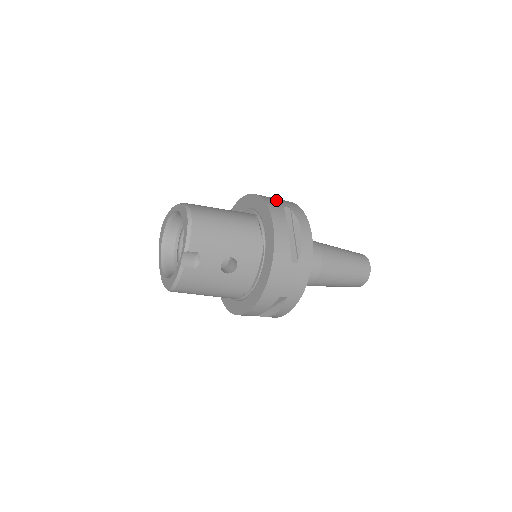
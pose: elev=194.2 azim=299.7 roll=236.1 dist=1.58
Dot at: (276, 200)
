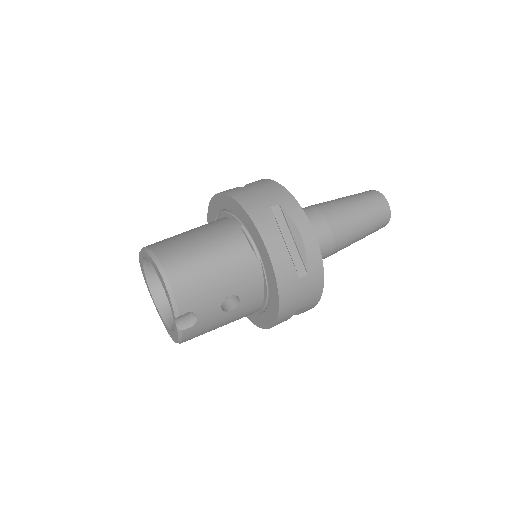
Dot at: (259, 198)
